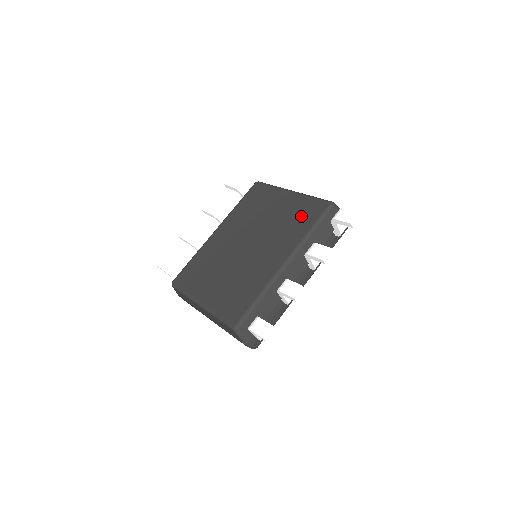
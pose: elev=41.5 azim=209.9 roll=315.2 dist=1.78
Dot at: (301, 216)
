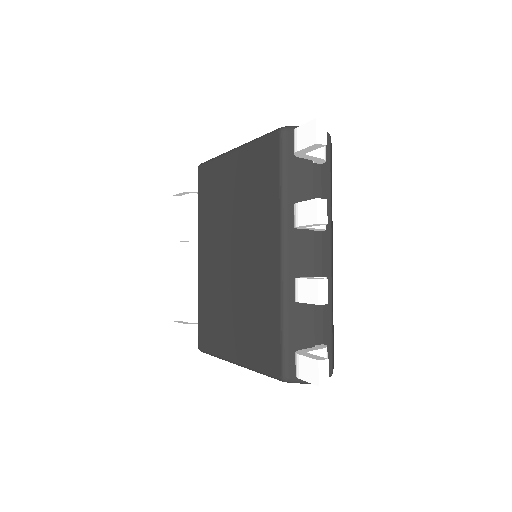
Dot at: (261, 176)
